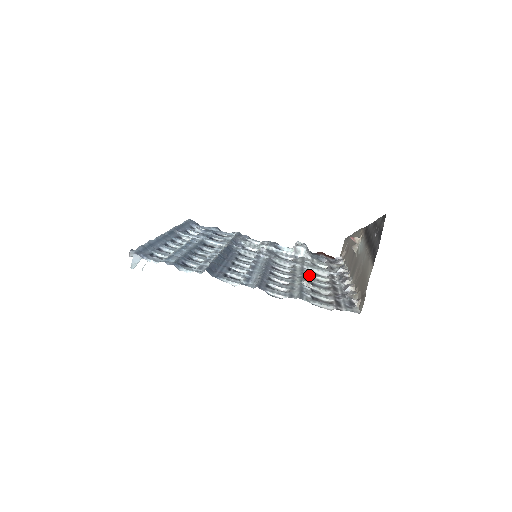
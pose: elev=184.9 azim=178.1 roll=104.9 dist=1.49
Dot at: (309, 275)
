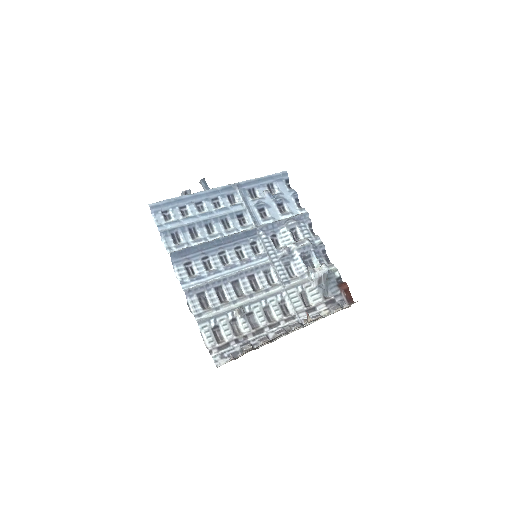
Dot at: (266, 304)
